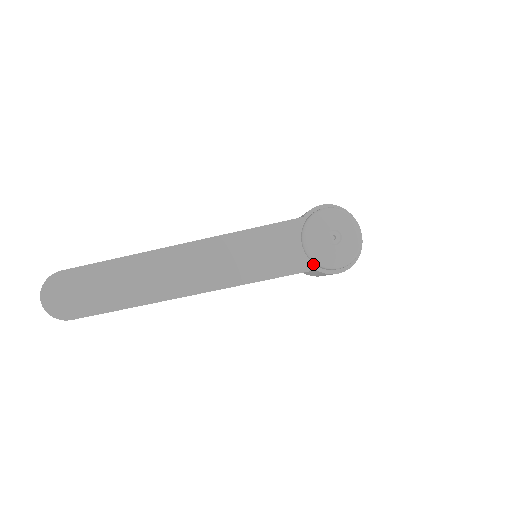
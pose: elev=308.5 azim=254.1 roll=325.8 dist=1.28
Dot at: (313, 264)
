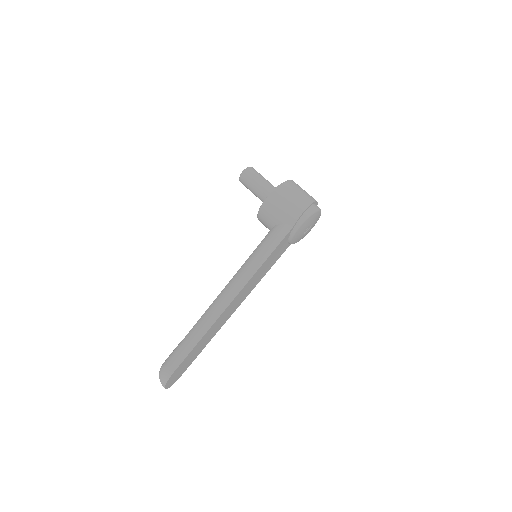
Dot at: (290, 244)
